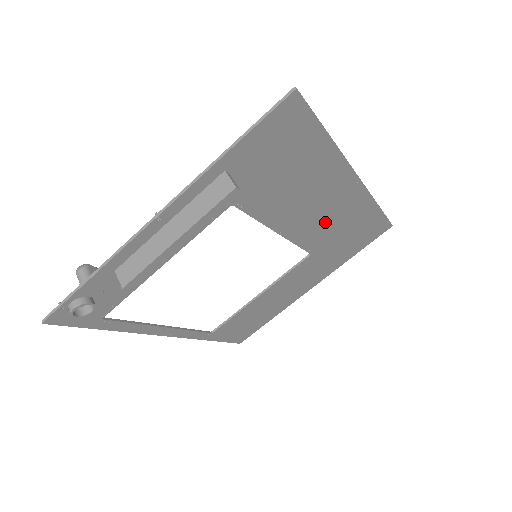
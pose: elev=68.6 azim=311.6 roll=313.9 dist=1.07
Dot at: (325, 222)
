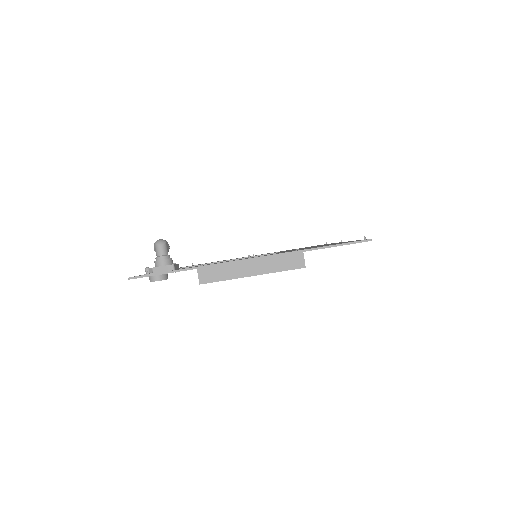
Dot at: occluded
